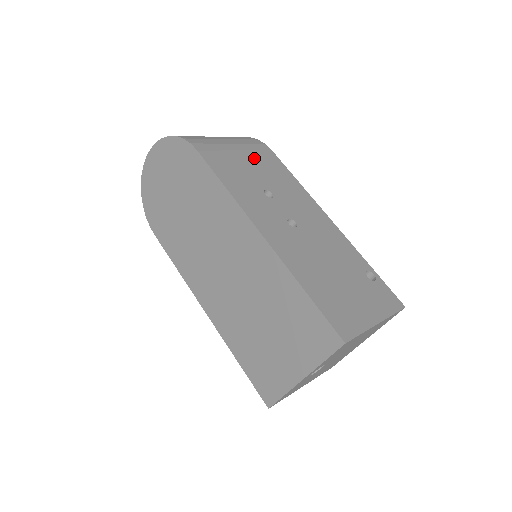
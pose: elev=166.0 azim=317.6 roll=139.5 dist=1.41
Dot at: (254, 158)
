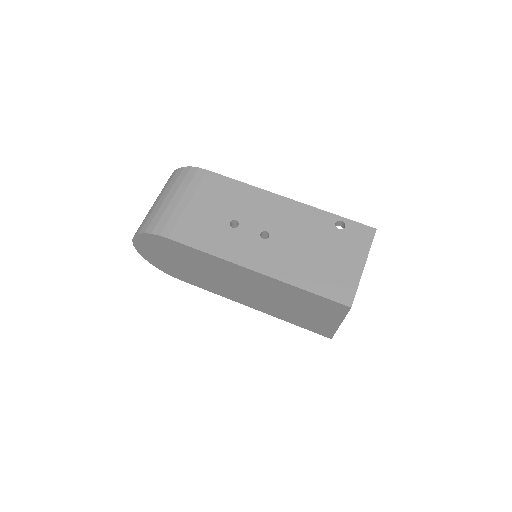
Dot at: (203, 197)
